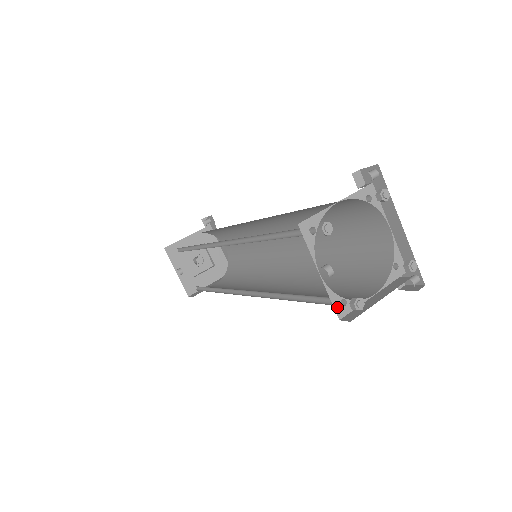
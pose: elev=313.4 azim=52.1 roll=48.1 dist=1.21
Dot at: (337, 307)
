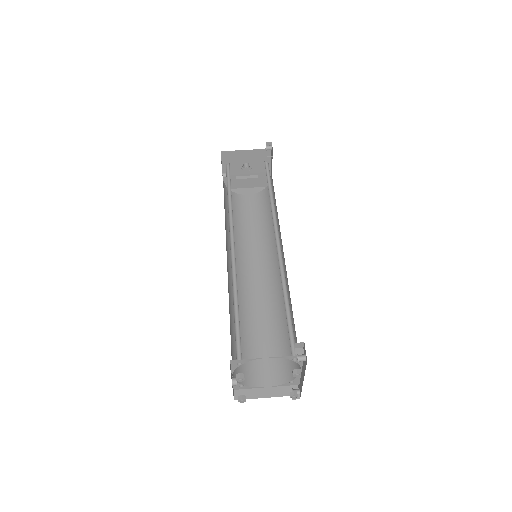
Dot at: (236, 386)
